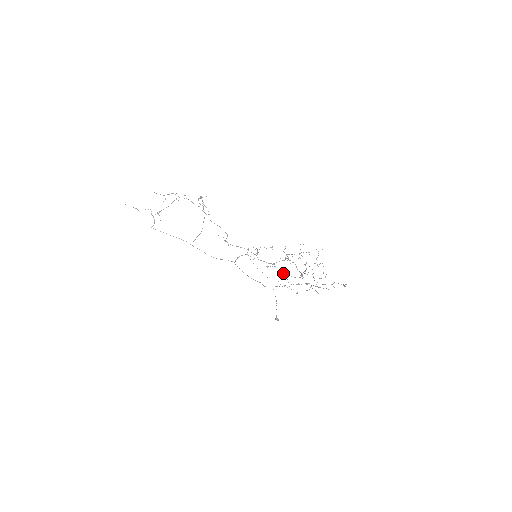
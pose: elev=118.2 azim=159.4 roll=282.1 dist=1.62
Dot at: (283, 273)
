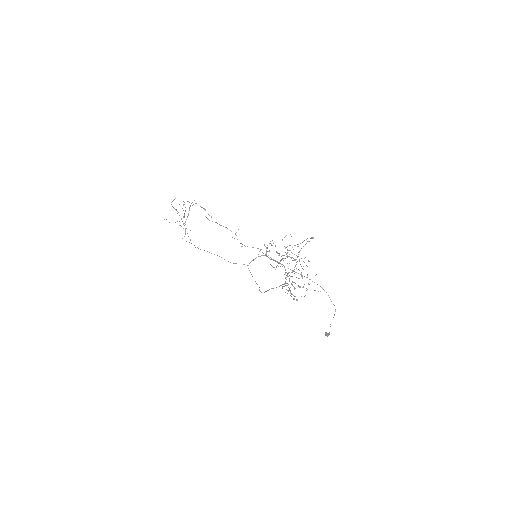
Dot at: occluded
